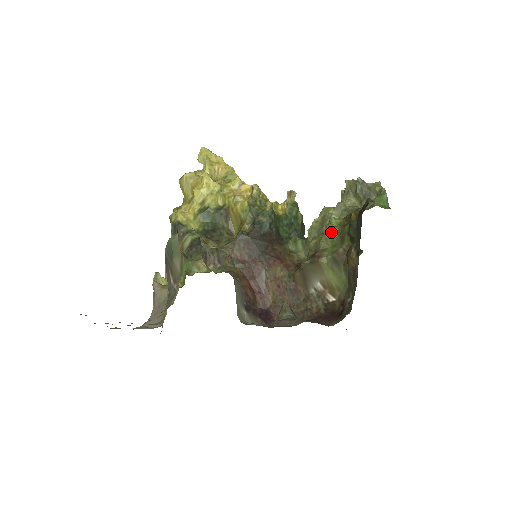
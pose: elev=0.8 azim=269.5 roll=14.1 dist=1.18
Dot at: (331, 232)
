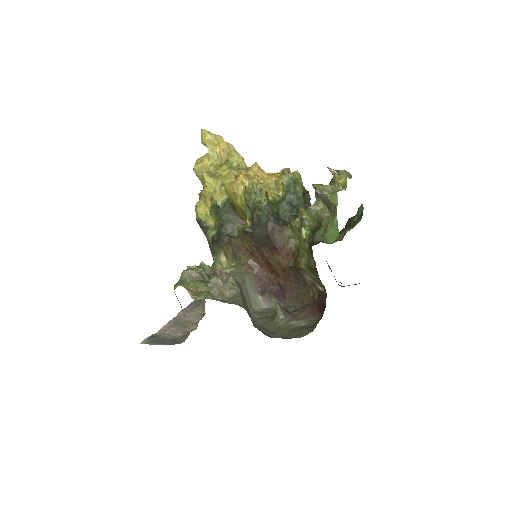
Dot at: (303, 243)
